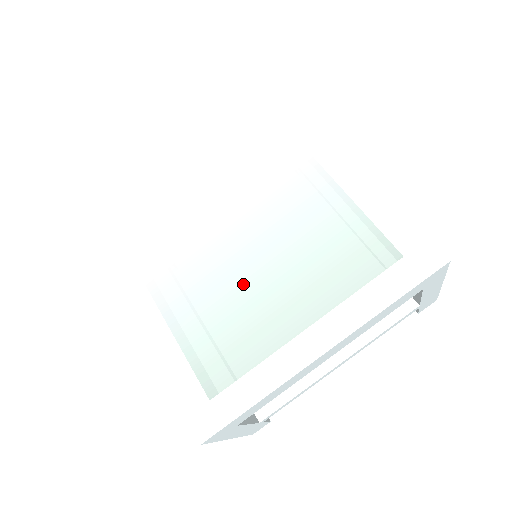
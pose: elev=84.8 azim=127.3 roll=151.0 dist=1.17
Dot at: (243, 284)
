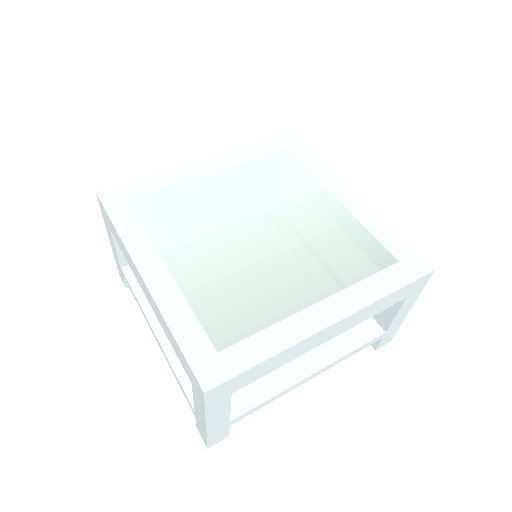
Dot at: (258, 260)
